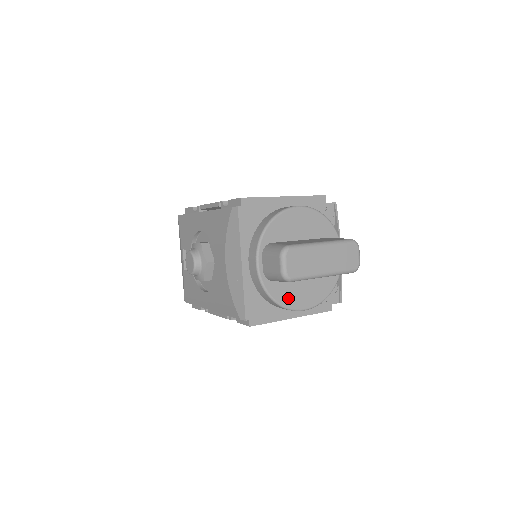
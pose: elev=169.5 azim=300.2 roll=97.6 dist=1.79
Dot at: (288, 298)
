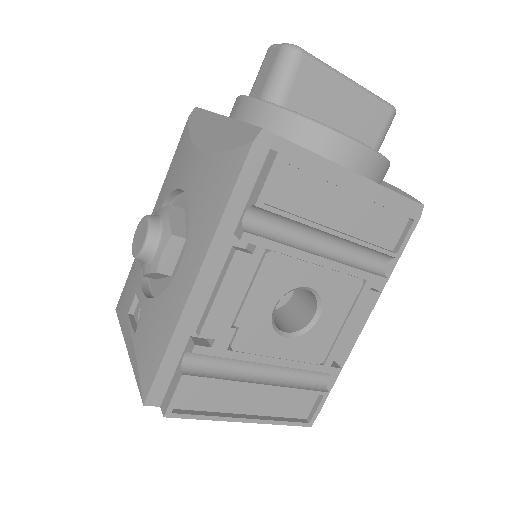
Dot at: occluded
